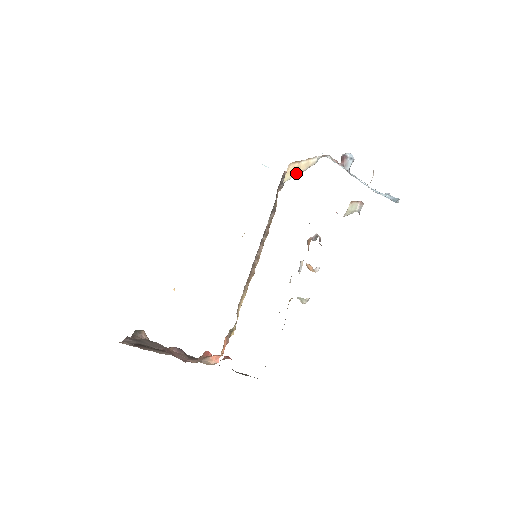
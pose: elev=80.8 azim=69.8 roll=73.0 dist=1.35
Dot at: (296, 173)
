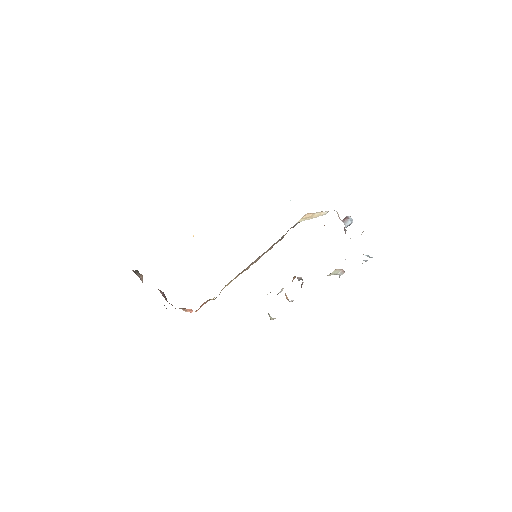
Dot at: (309, 218)
